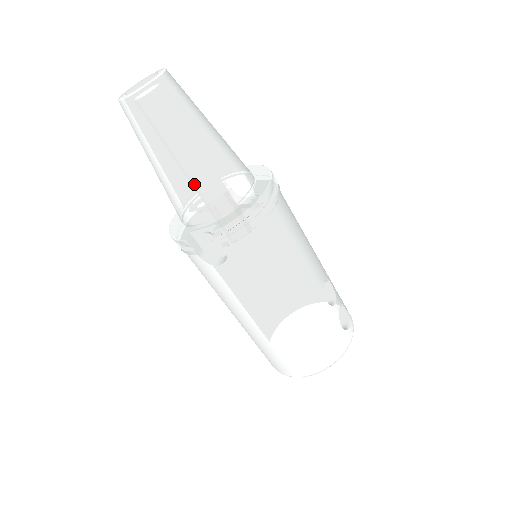
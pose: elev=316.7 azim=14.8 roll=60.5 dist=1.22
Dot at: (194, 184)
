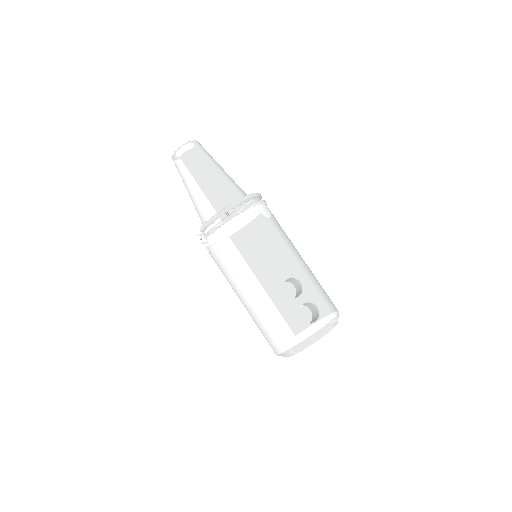
Dot at: (197, 202)
